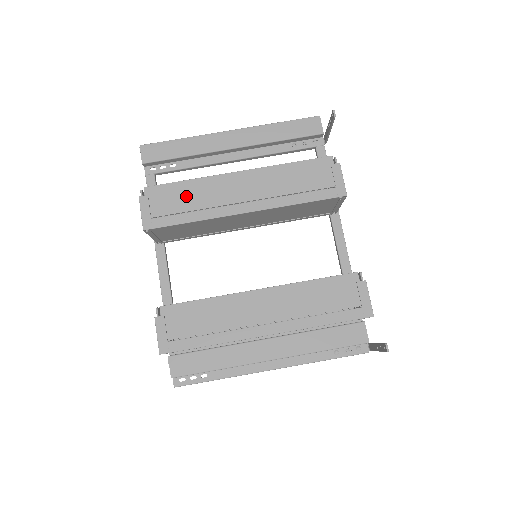
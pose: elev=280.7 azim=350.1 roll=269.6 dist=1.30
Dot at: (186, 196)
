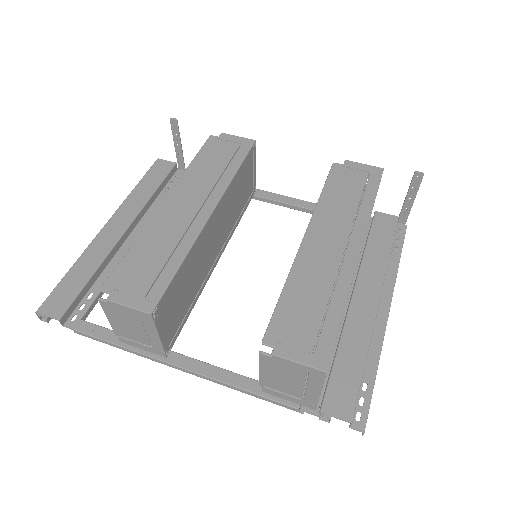
Dot at: (148, 254)
